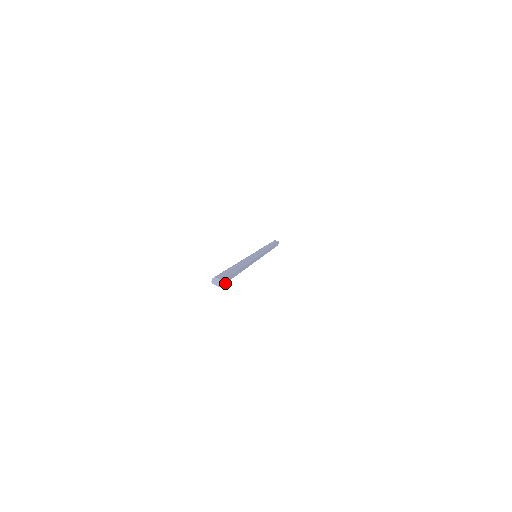
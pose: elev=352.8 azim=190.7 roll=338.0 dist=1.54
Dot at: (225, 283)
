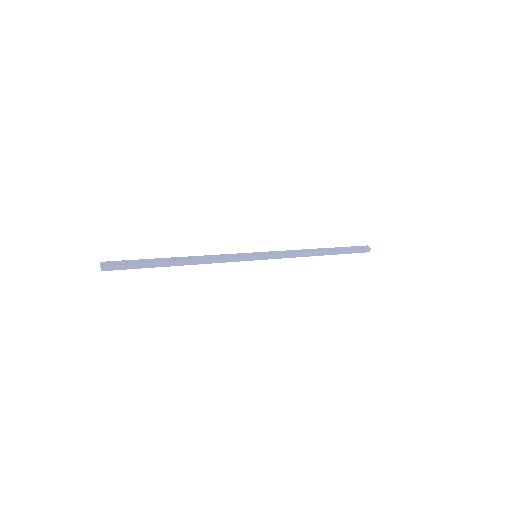
Dot at: (119, 269)
